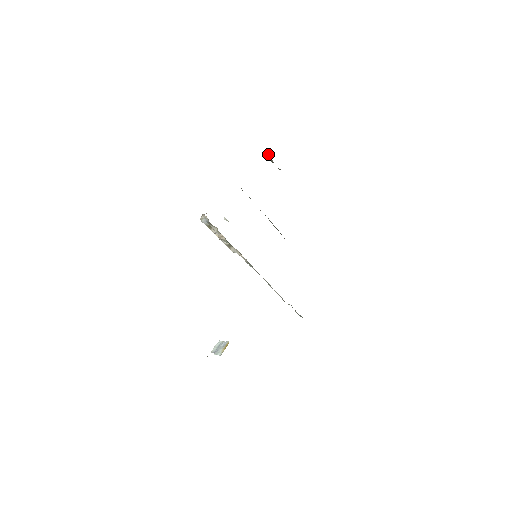
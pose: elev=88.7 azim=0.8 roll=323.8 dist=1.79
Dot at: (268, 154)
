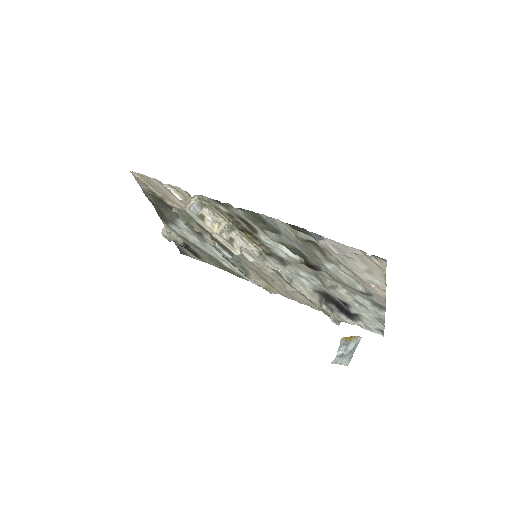
Dot at: (165, 229)
